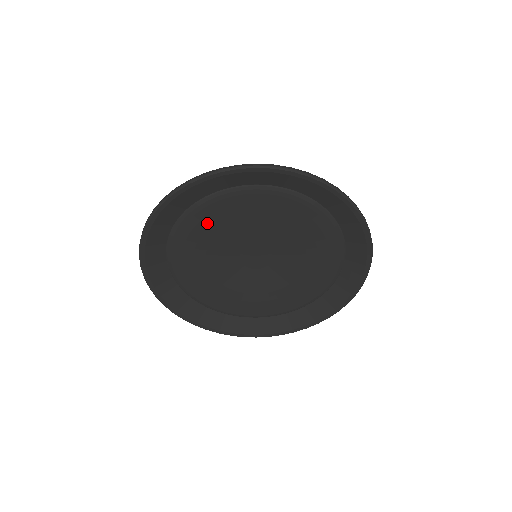
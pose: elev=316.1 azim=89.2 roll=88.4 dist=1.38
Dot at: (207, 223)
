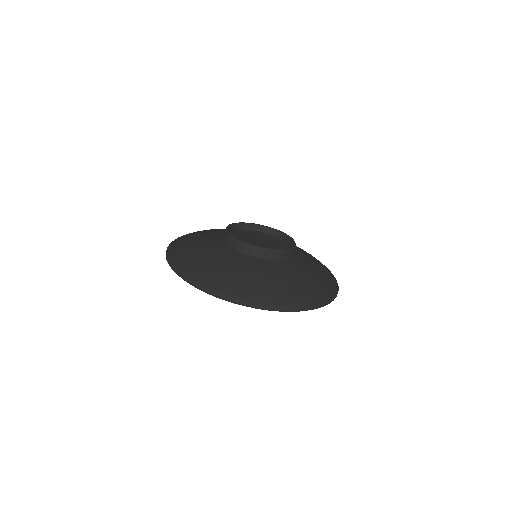
Dot at: occluded
